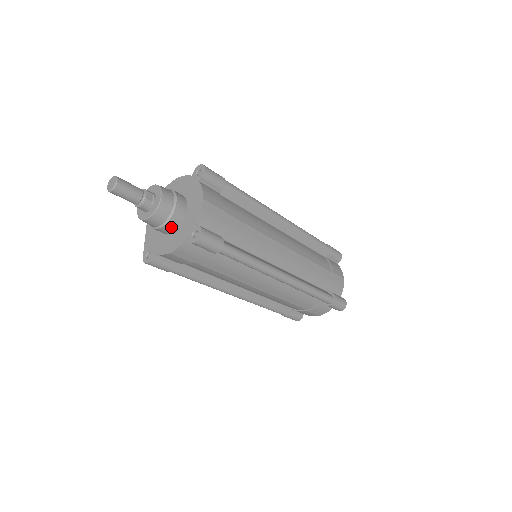
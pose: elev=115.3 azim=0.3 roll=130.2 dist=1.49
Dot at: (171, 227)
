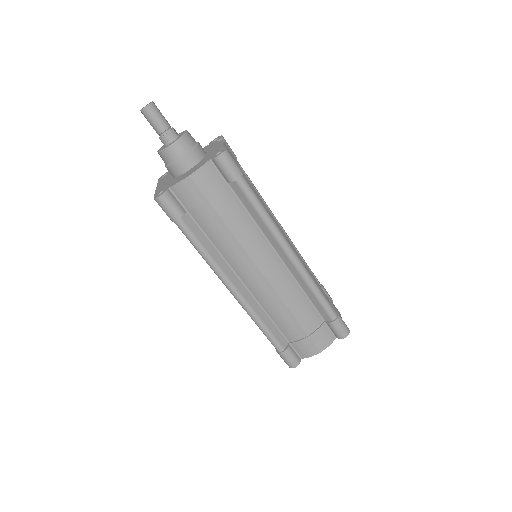
Dot at: (191, 160)
